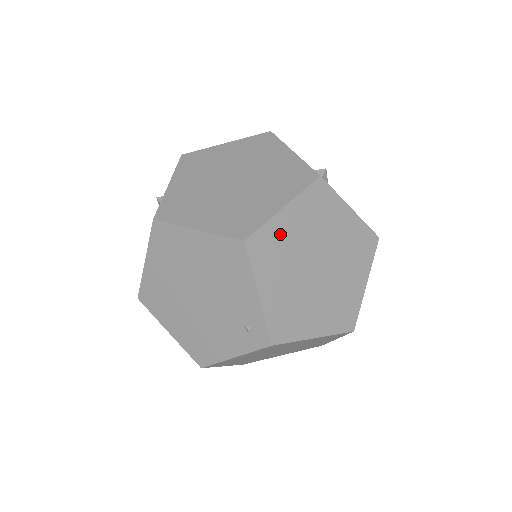
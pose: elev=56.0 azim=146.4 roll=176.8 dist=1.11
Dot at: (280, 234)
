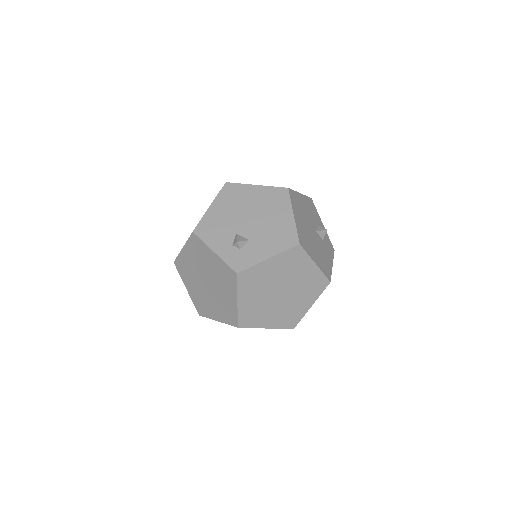
Dot at: (248, 308)
